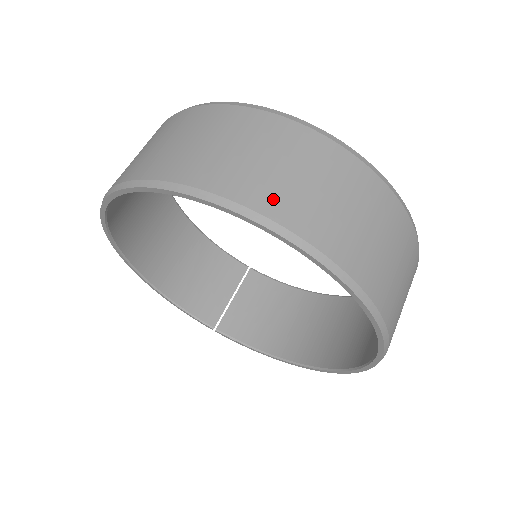
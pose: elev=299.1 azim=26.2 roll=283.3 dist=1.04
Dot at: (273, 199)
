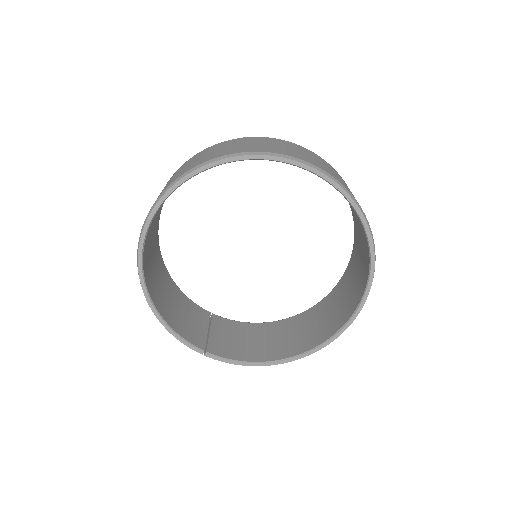
Dot at: (313, 162)
